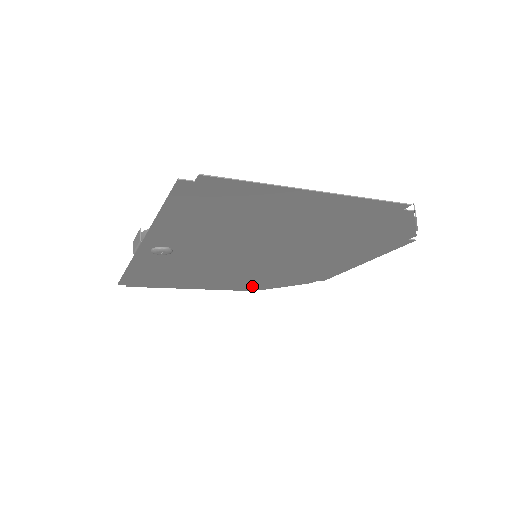
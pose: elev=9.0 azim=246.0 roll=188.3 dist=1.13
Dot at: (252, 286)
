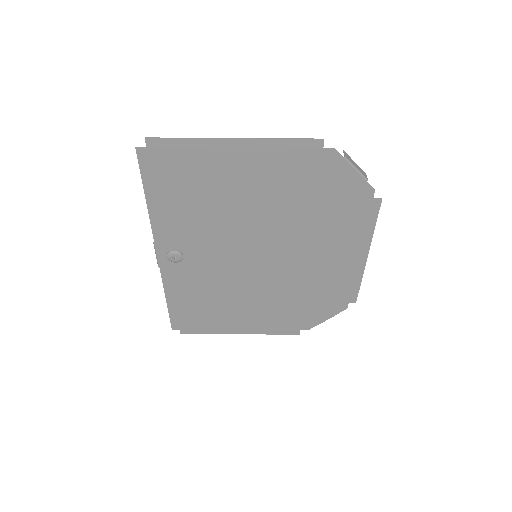
Dot at: (292, 323)
